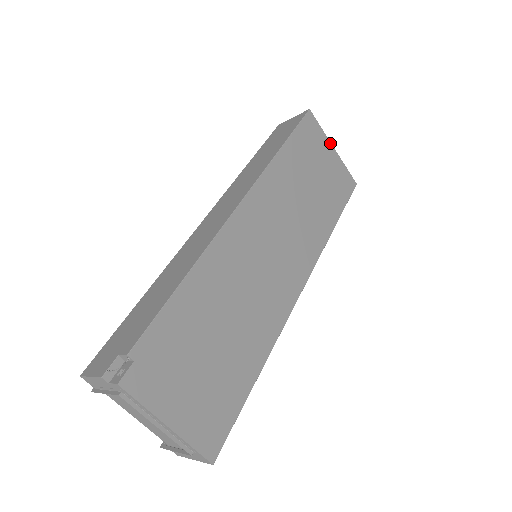
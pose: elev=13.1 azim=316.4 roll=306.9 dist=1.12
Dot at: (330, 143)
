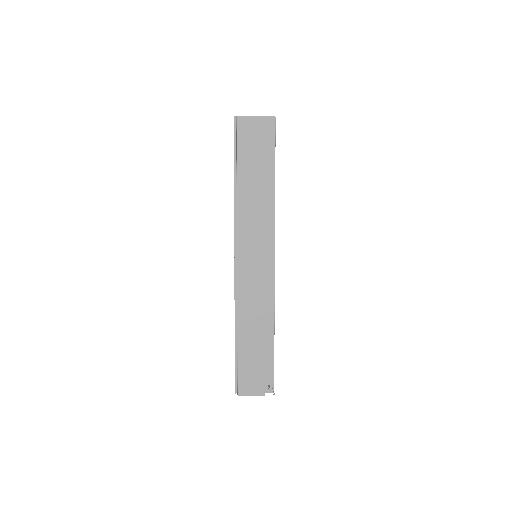
Dot at: occluded
